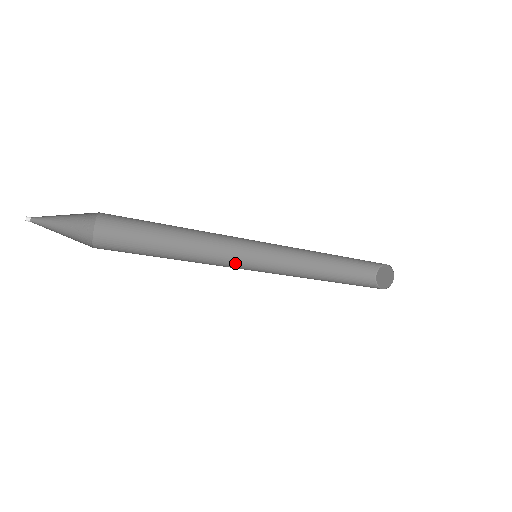
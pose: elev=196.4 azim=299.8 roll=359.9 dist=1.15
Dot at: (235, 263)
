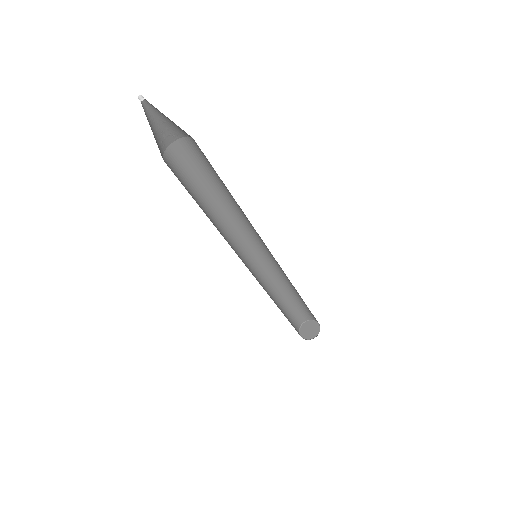
Dot at: (238, 255)
